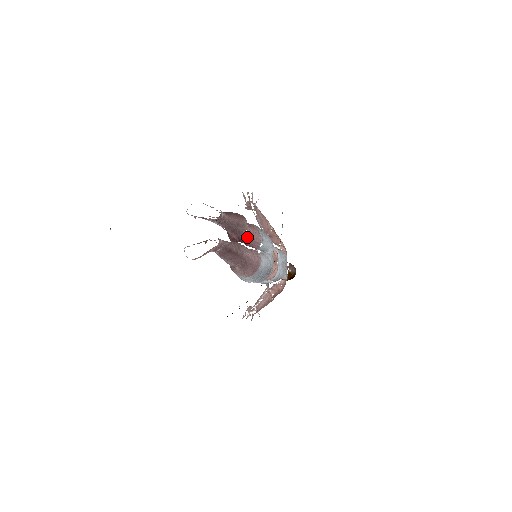
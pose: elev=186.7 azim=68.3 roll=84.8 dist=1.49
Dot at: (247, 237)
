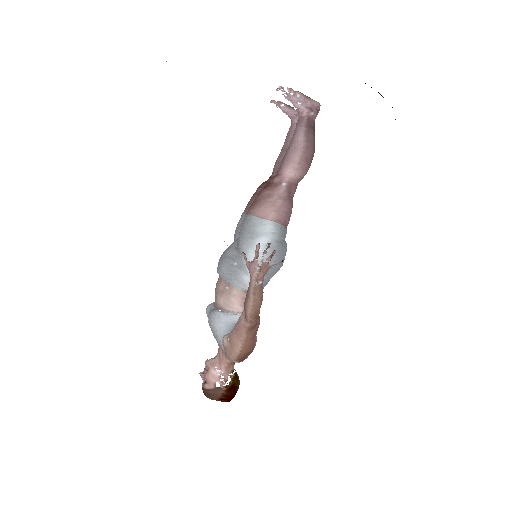
Dot at: occluded
